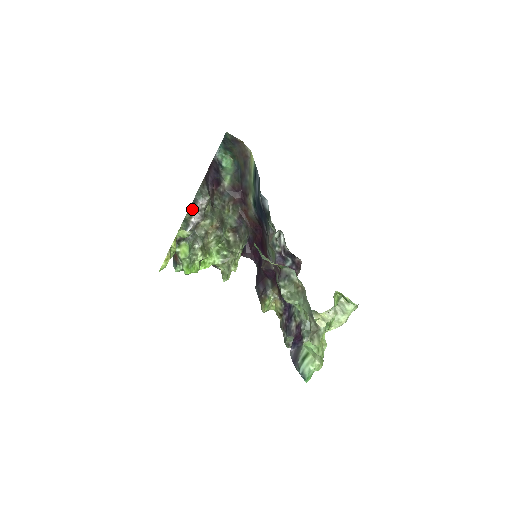
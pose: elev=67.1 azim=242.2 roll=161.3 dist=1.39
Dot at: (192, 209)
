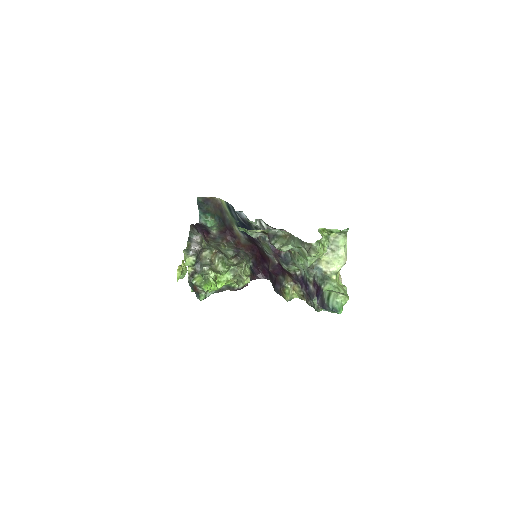
Dot at: (189, 243)
